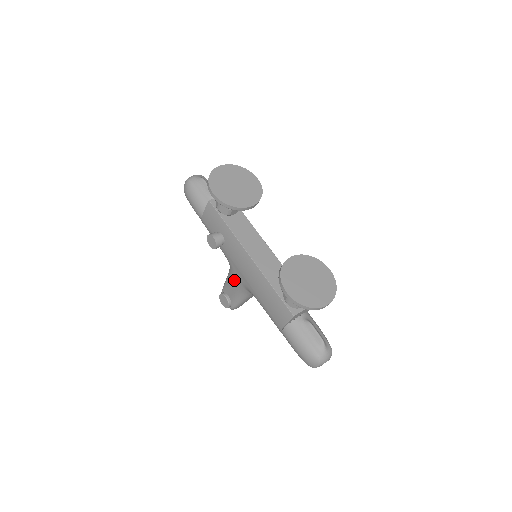
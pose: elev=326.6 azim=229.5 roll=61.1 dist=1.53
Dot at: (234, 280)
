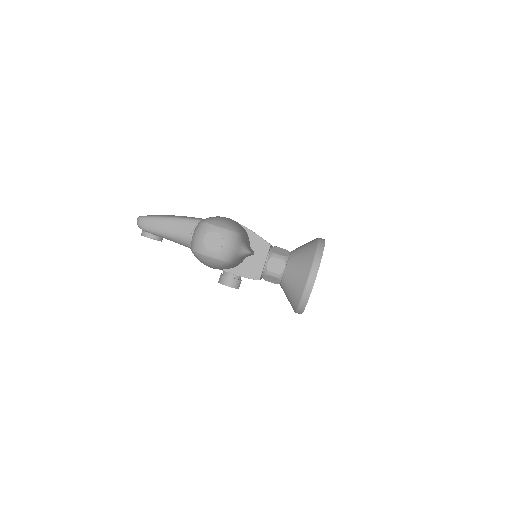
Dot at: occluded
